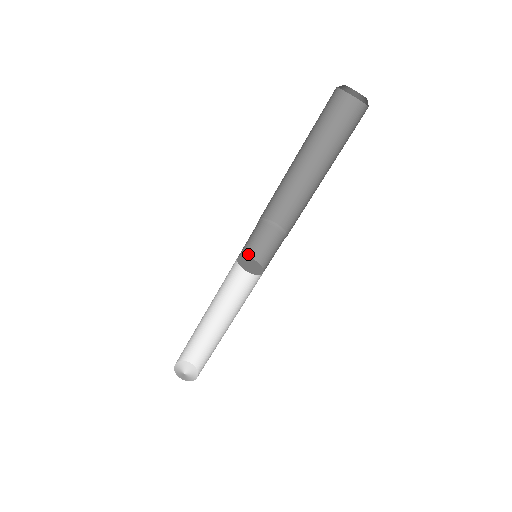
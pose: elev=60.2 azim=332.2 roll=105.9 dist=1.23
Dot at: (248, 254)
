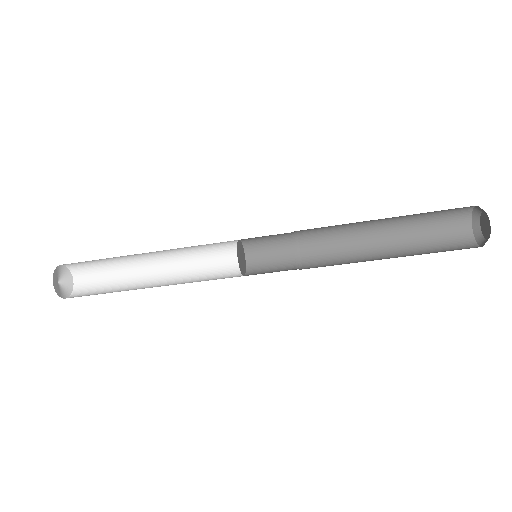
Dot at: (242, 239)
